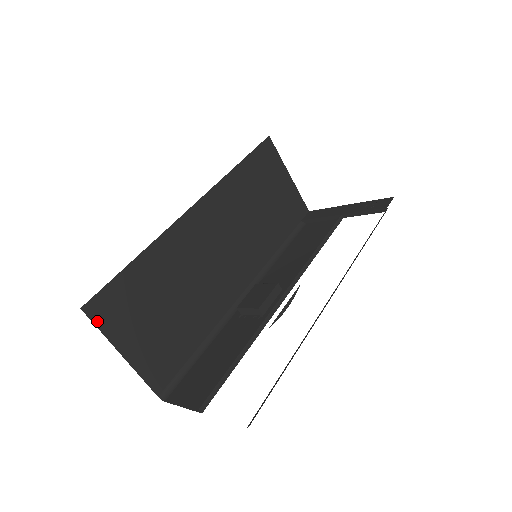
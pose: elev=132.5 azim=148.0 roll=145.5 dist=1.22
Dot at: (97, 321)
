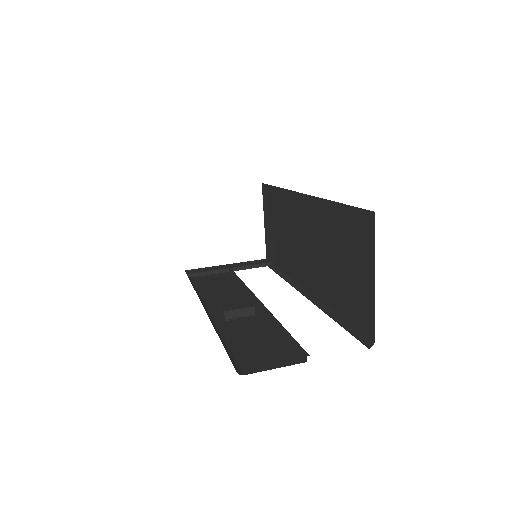
Dot at: occluded
